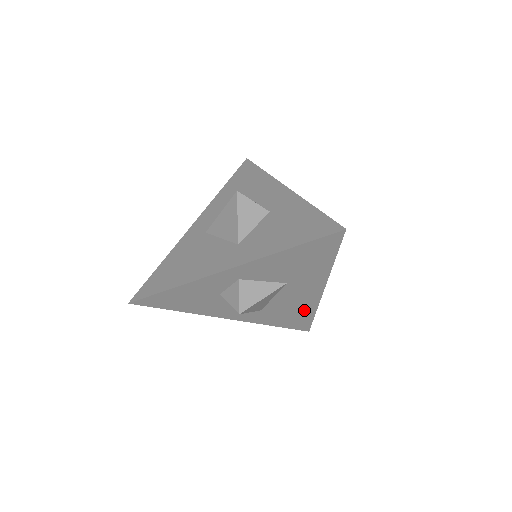
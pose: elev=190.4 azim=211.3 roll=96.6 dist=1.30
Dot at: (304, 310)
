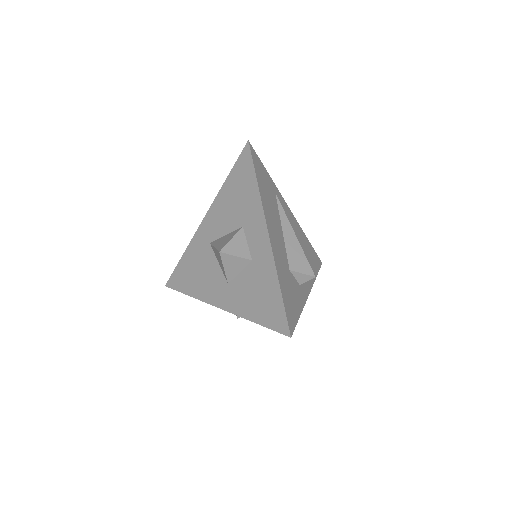
Dot at: occluded
